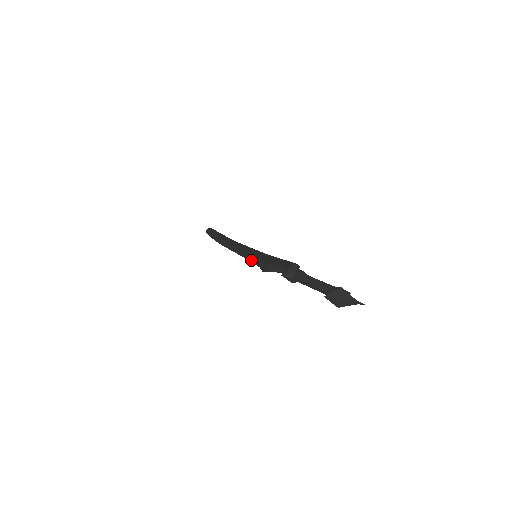
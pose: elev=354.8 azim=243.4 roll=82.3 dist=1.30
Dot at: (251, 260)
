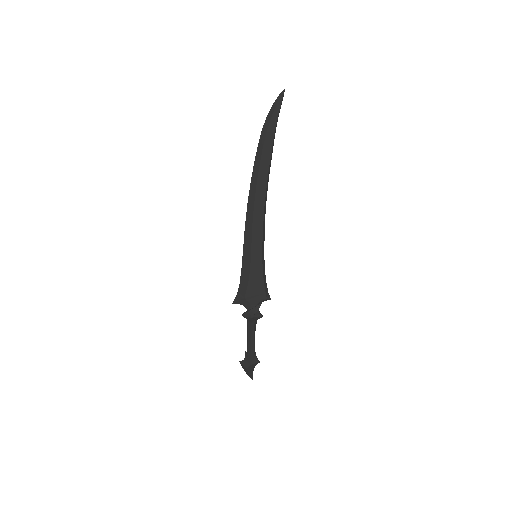
Dot at: (242, 271)
